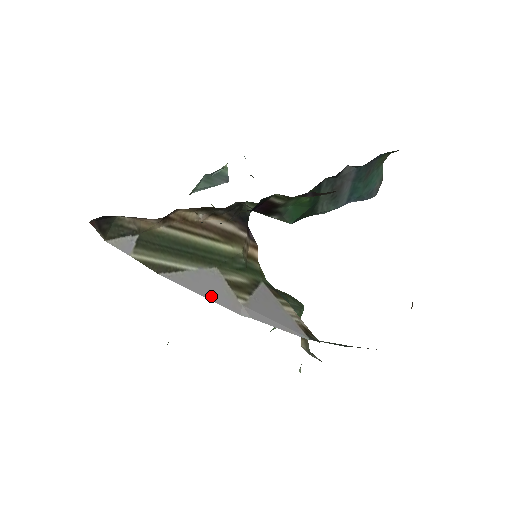
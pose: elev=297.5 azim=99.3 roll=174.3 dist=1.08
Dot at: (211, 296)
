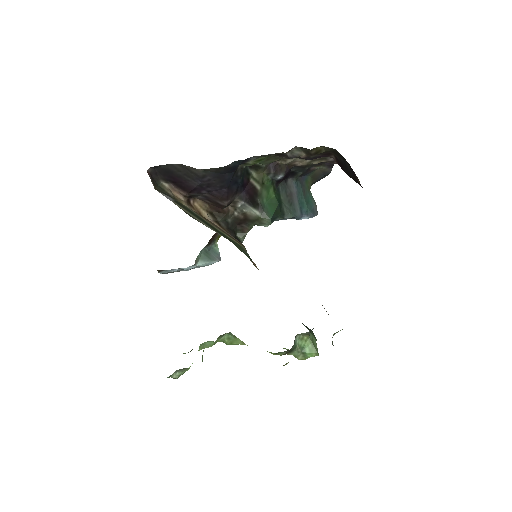
Dot at: occluded
